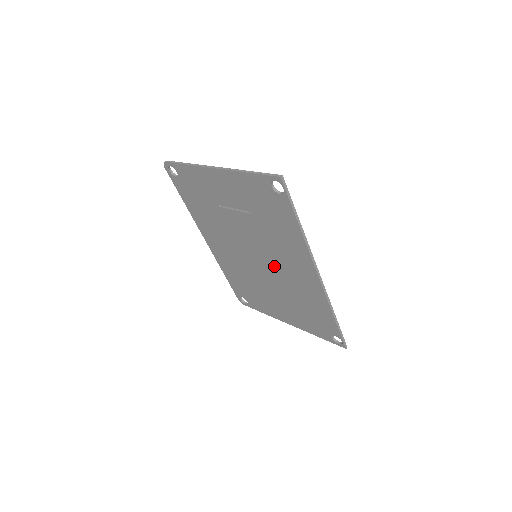
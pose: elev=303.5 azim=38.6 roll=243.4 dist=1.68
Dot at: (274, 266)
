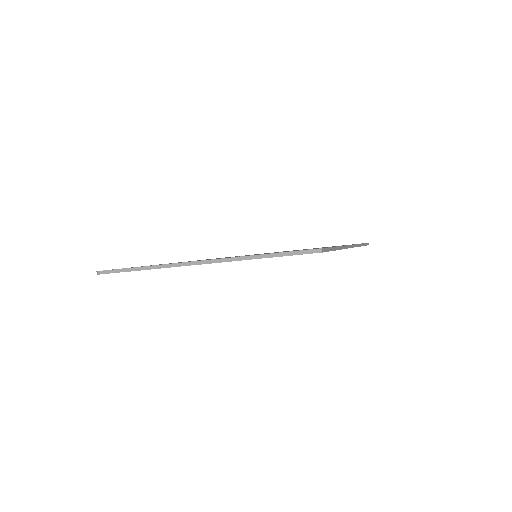
Dot at: occluded
